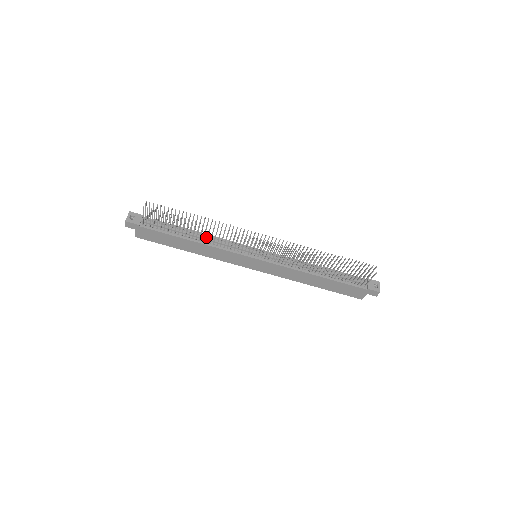
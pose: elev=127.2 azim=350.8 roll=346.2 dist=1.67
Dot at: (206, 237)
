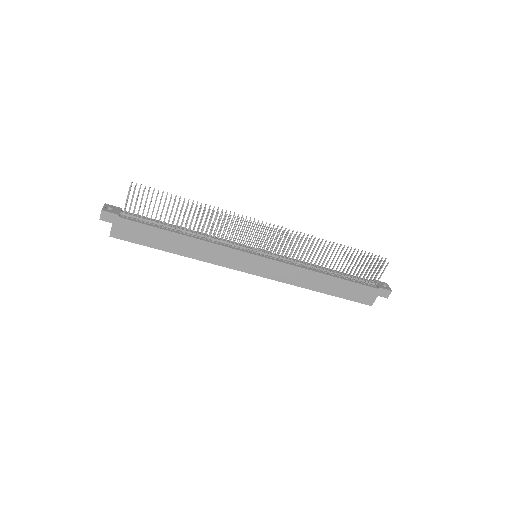
Dot at: (199, 233)
